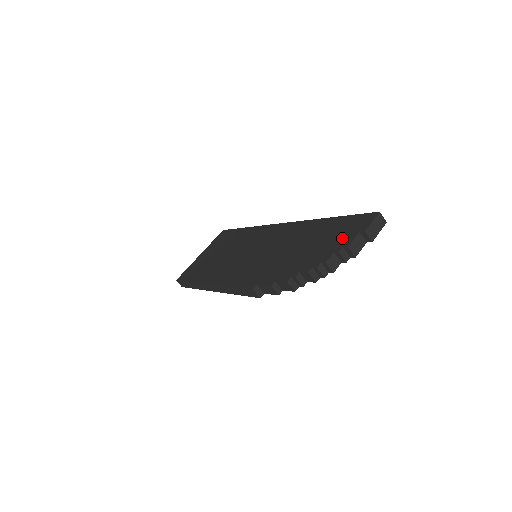
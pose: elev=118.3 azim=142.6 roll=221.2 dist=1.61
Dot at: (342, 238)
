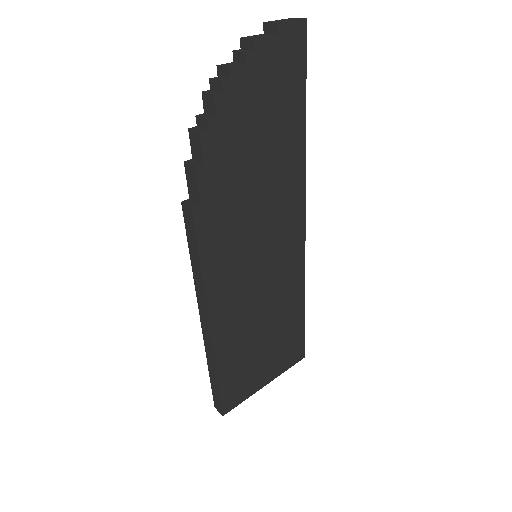
Dot at: occluded
